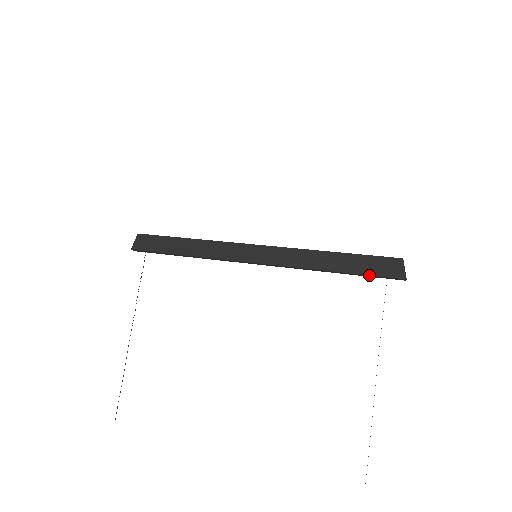
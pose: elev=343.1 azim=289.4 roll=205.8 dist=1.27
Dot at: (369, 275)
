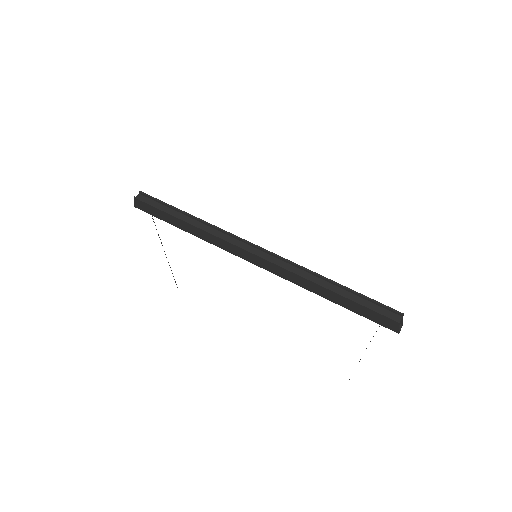
Dot at: occluded
